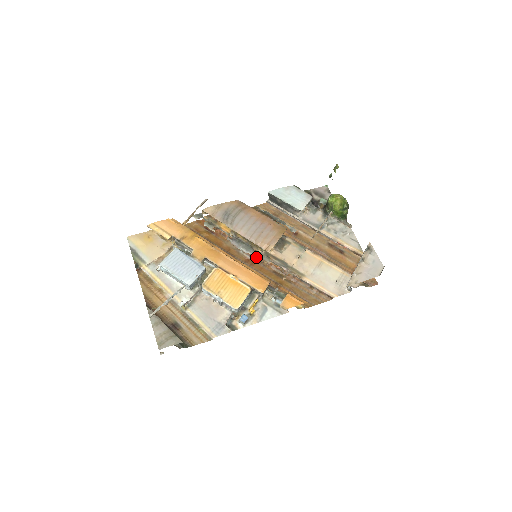
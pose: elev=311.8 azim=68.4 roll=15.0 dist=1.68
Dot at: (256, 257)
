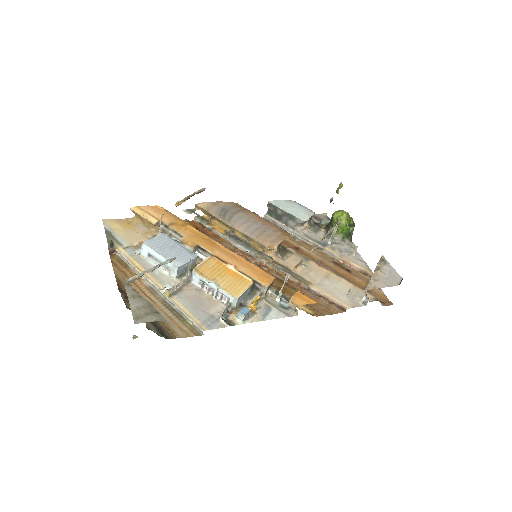
Dot at: (254, 263)
